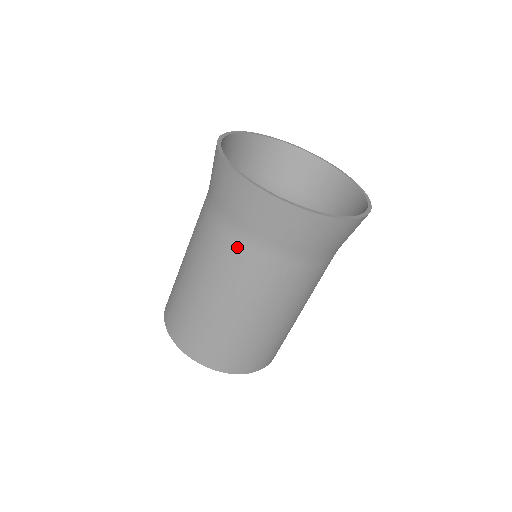
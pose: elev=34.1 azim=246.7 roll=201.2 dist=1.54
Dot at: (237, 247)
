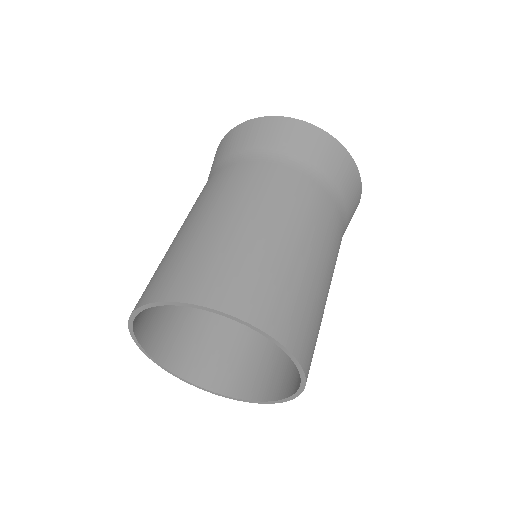
Dot at: (252, 165)
